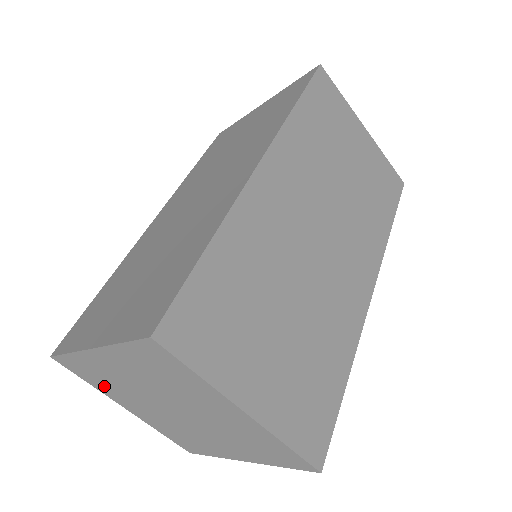
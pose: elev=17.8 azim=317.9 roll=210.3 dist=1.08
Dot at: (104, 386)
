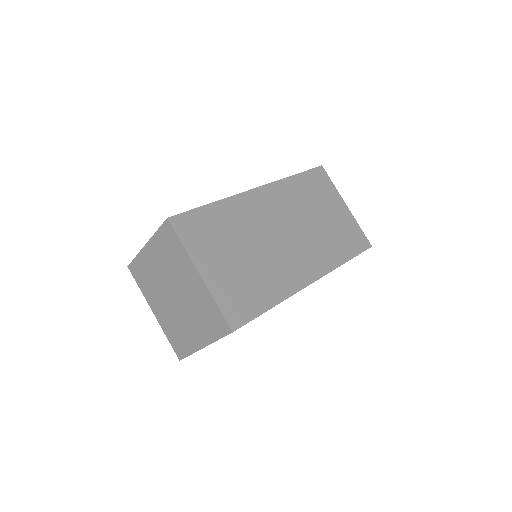
Dot at: (146, 287)
